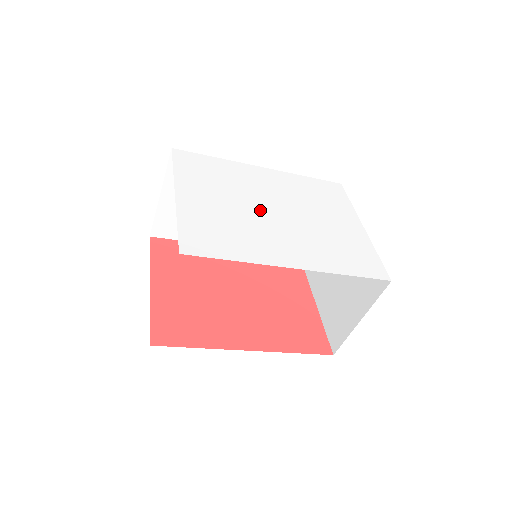
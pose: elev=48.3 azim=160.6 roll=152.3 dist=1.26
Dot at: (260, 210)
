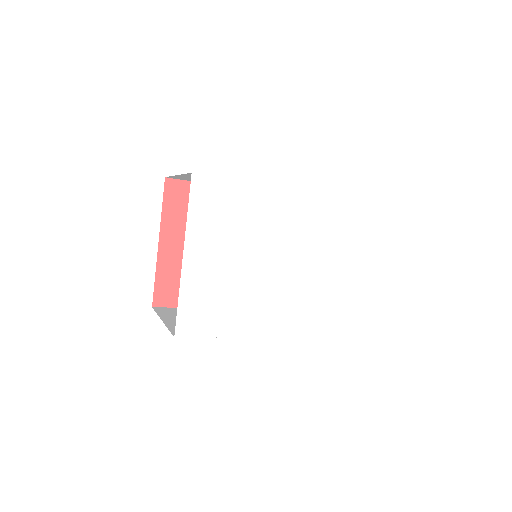
Dot at: (263, 265)
